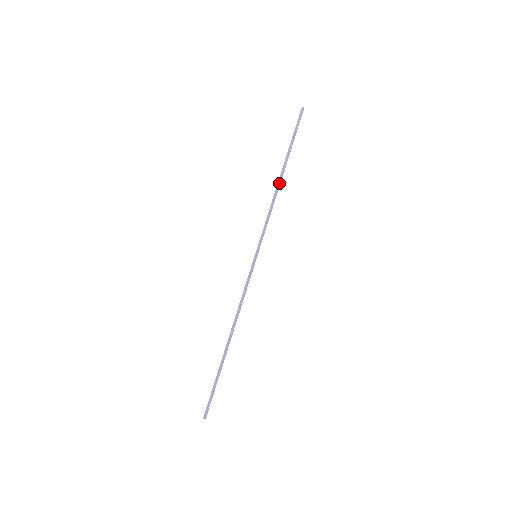
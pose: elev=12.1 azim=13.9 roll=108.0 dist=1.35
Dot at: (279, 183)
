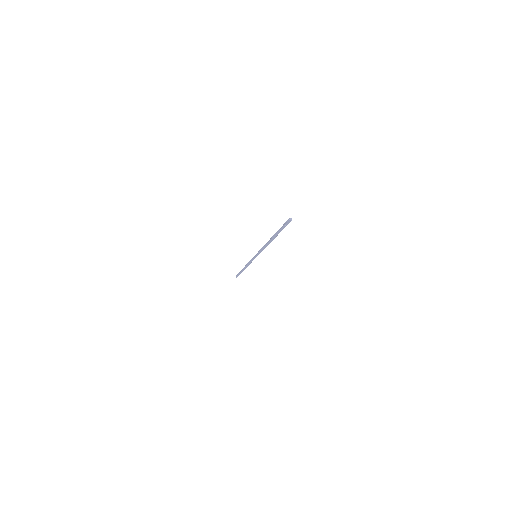
Dot at: (244, 267)
